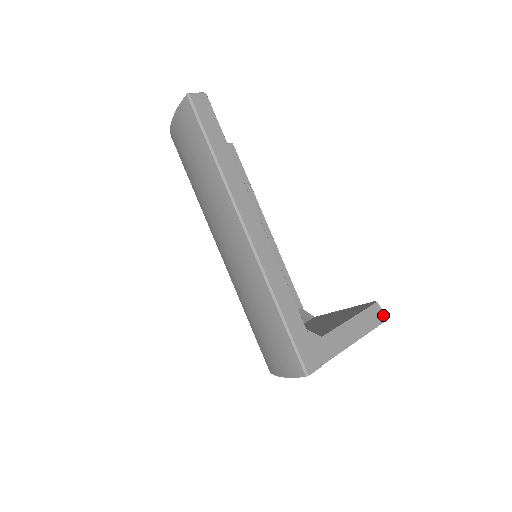
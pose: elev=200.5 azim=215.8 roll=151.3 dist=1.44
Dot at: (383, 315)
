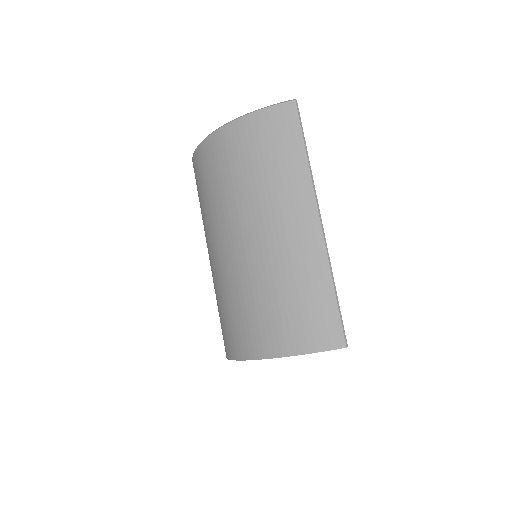
Dot at: occluded
